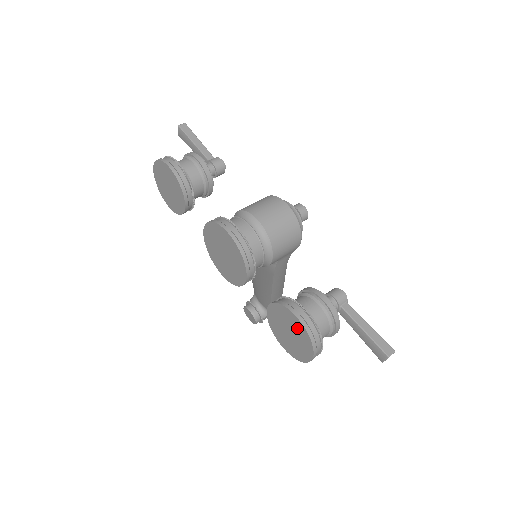
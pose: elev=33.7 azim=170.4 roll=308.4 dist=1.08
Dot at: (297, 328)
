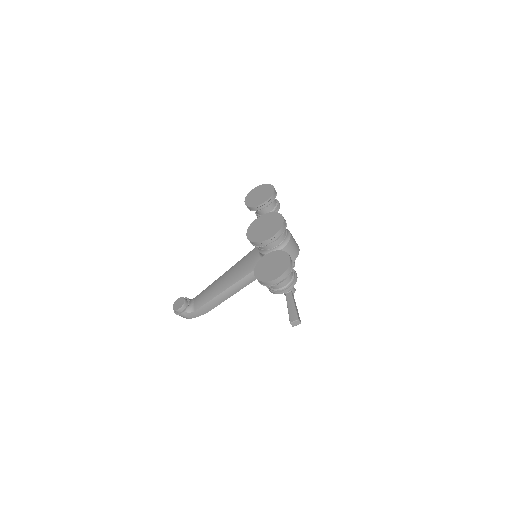
Dot at: (283, 263)
